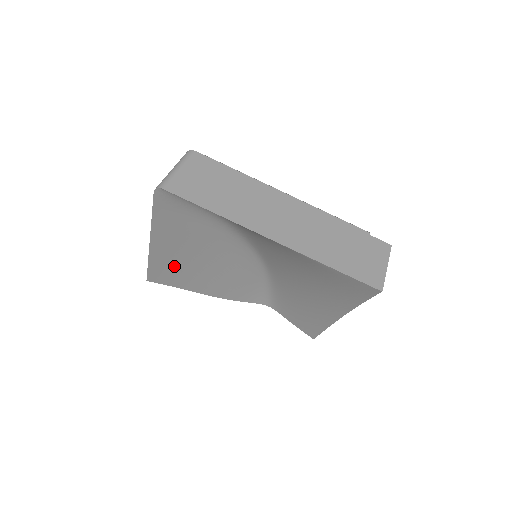
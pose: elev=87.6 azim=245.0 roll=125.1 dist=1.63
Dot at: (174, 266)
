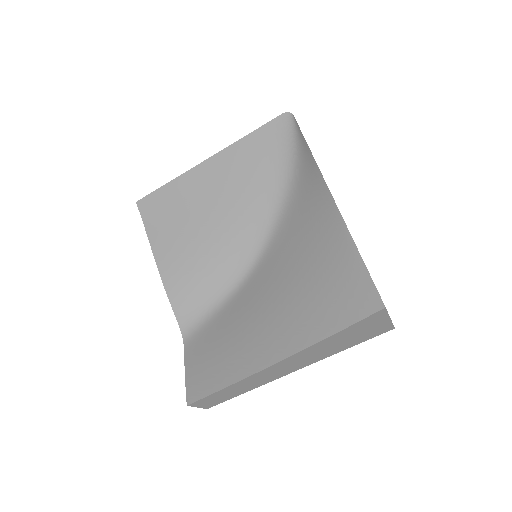
Dot at: (184, 203)
